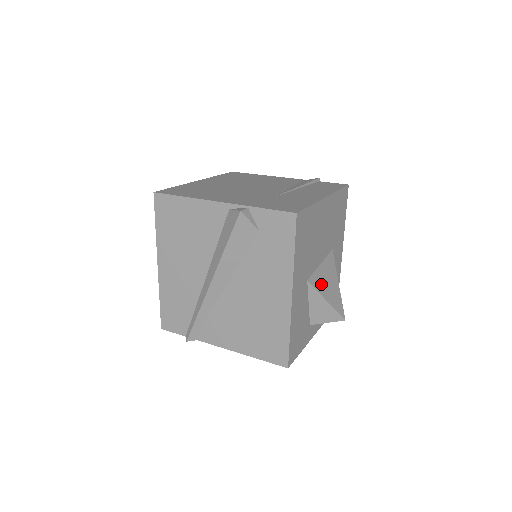
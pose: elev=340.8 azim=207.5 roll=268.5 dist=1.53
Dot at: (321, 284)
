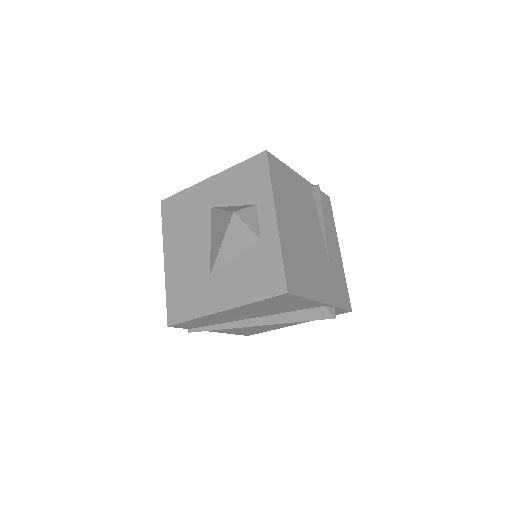
Dot at: occluded
